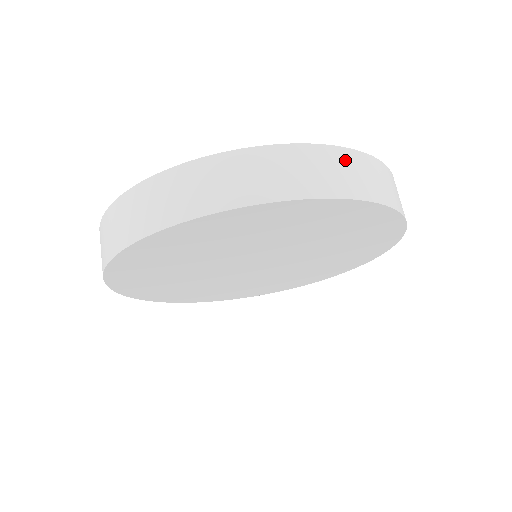
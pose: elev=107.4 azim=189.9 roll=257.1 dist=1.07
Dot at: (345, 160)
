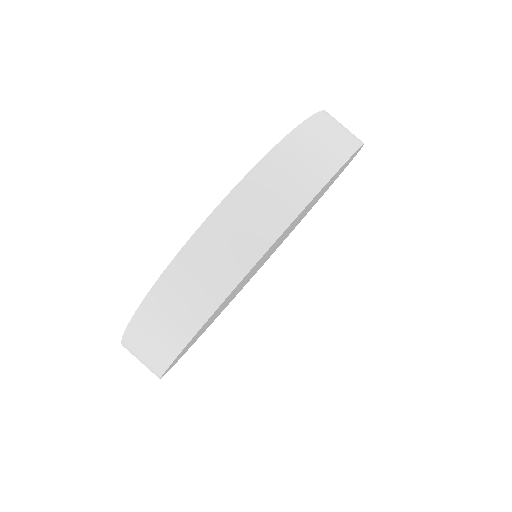
Dot at: (316, 131)
